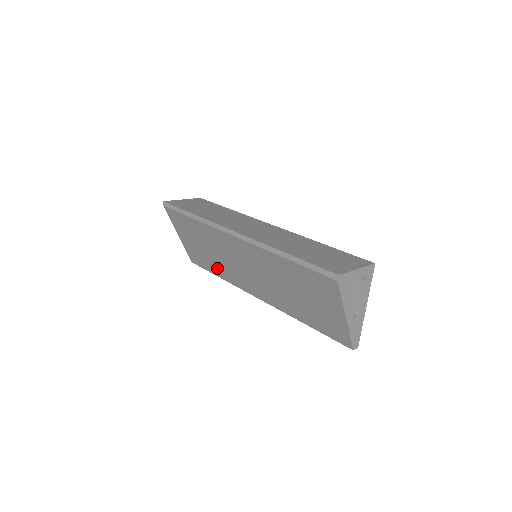
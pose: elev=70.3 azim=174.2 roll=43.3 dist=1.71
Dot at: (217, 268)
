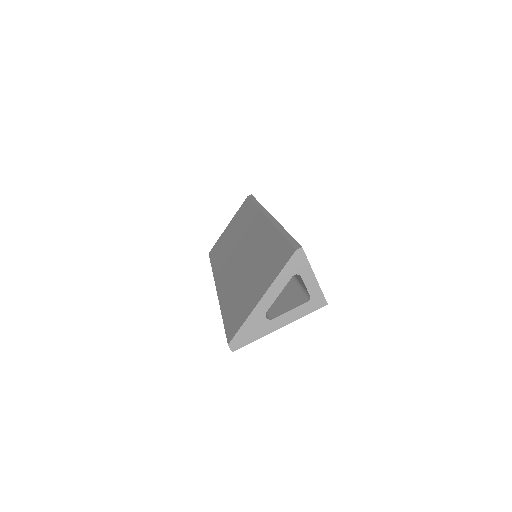
Dot at: (220, 256)
